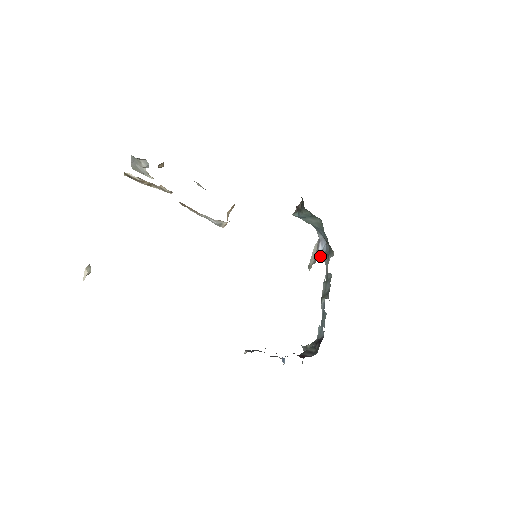
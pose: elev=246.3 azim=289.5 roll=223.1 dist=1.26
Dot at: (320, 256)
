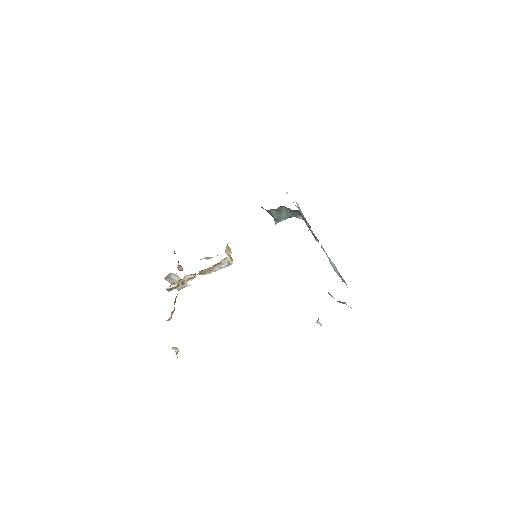
Dot at: (307, 225)
